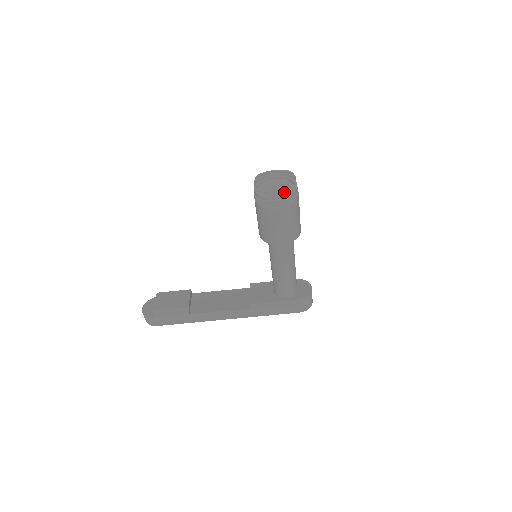
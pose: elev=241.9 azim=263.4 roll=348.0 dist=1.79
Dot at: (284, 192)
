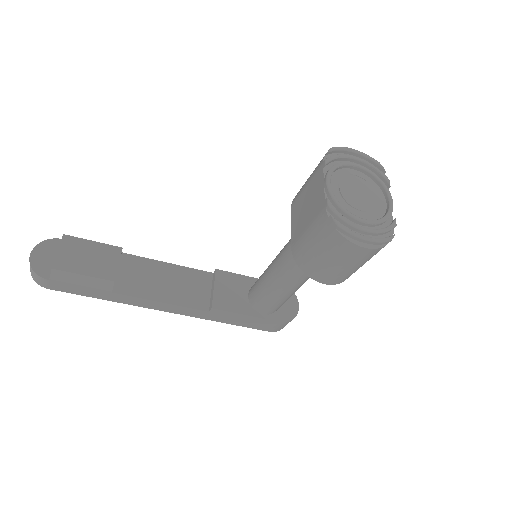
Dot at: (372, 209)
